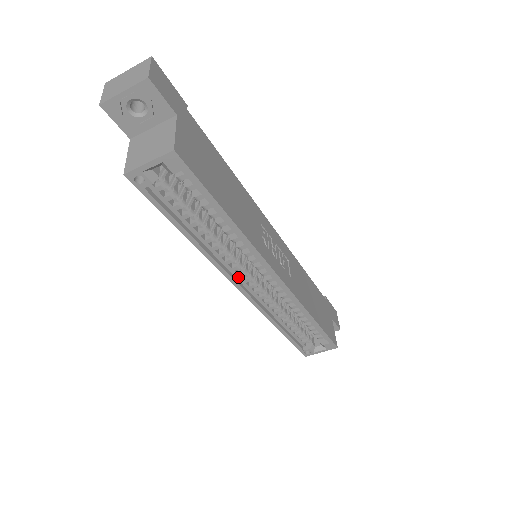
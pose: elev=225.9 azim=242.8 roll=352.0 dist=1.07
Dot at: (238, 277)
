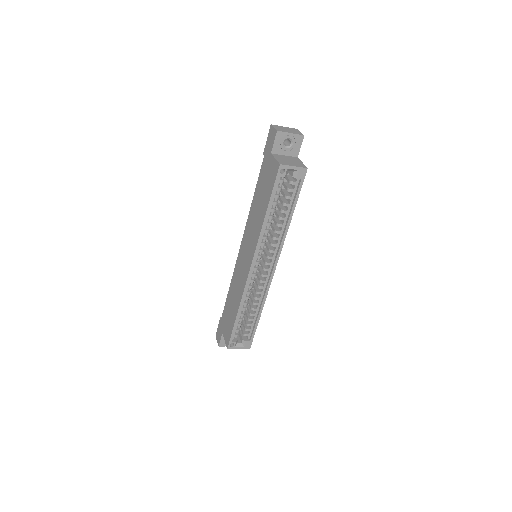
Dot at: (256, 258)
